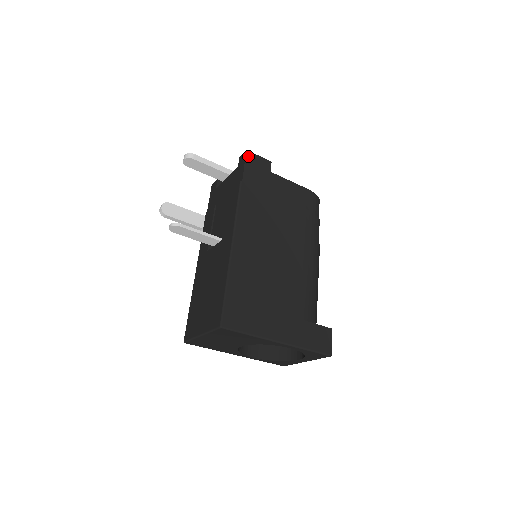
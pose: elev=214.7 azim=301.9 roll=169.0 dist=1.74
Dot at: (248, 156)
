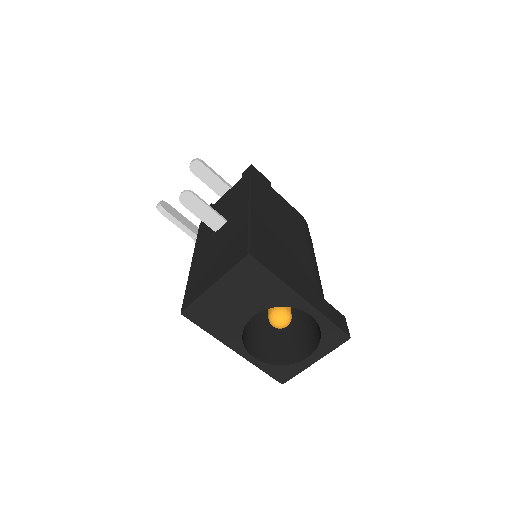
Dot at: (253, 168)
